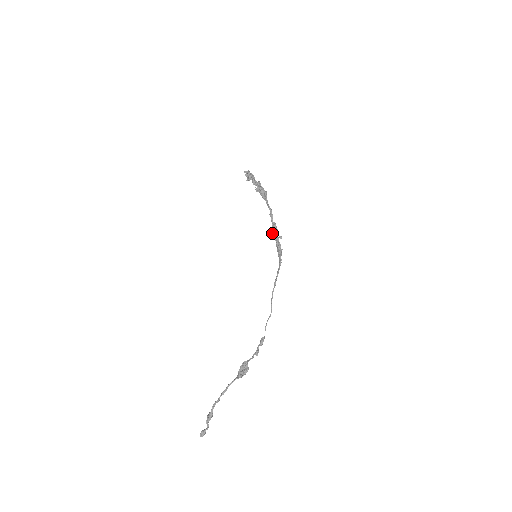
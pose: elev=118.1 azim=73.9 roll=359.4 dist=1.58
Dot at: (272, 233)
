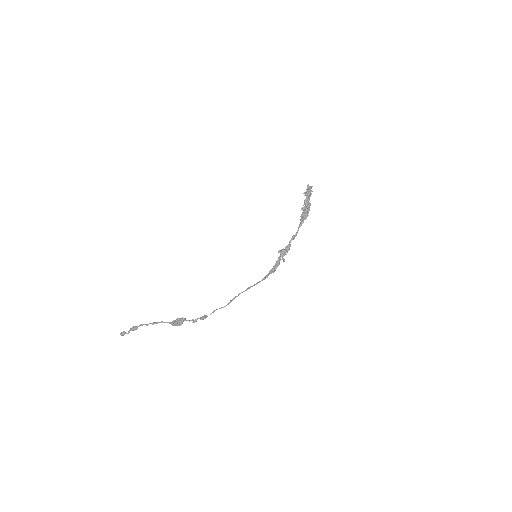
Dot at: (282, 250)
